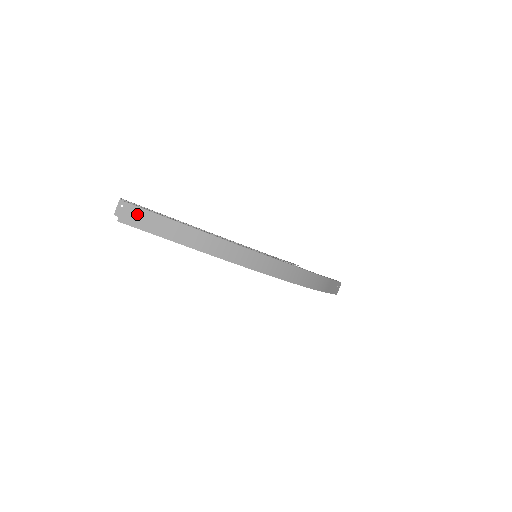
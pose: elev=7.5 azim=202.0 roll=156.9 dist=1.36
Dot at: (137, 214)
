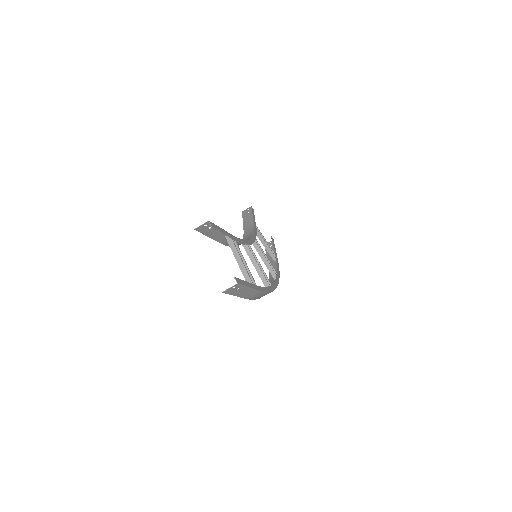
Dot at: (237, 288)
